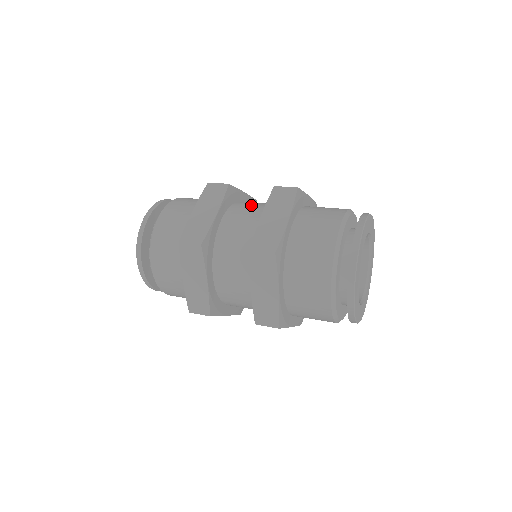
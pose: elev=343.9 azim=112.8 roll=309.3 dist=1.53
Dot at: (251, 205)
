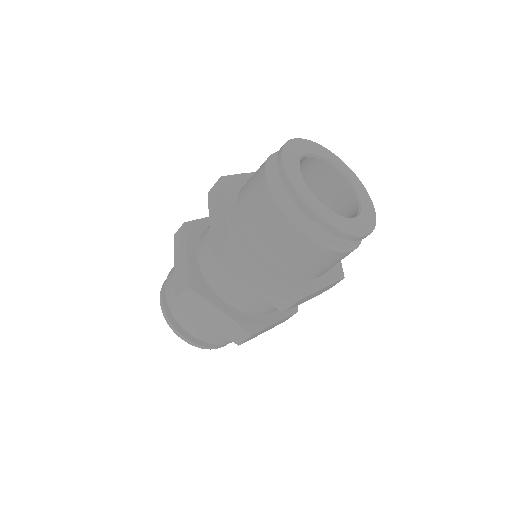
Dot at: occluded
